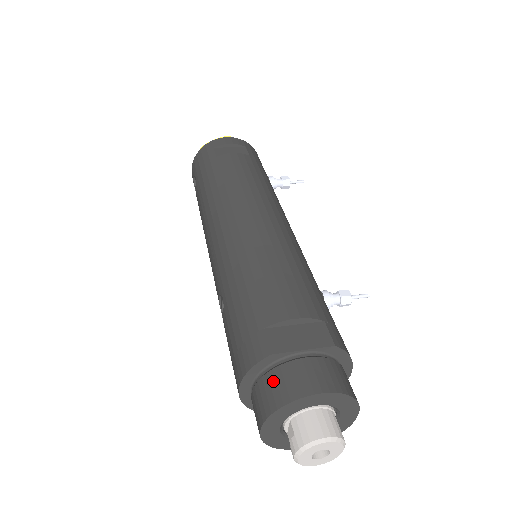
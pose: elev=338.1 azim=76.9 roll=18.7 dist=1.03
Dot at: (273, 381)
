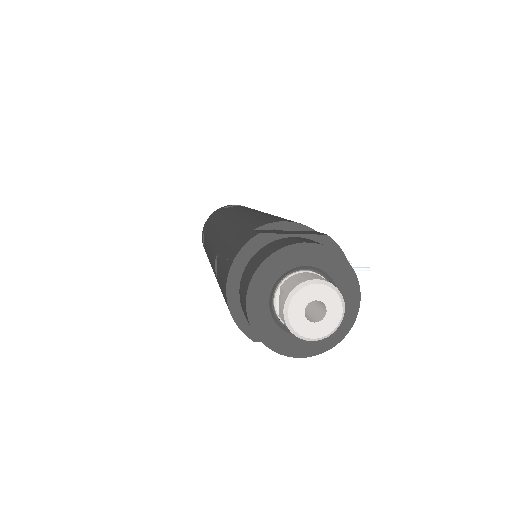
Dot at: (261, 252)
